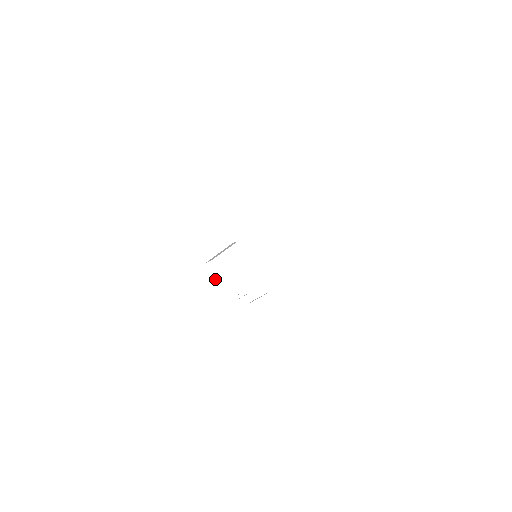
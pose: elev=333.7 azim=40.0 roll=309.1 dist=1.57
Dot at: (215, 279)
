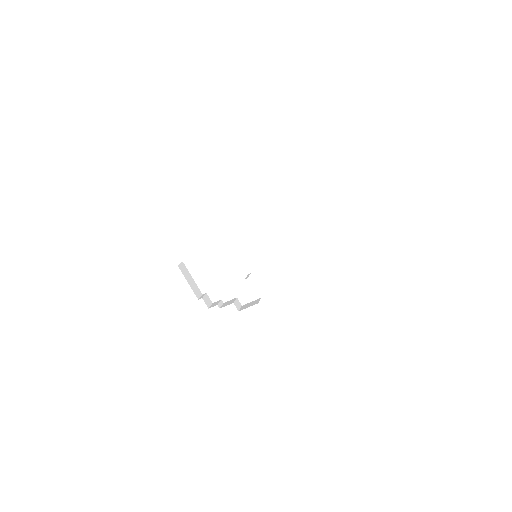
Dot at: (190, 285)
